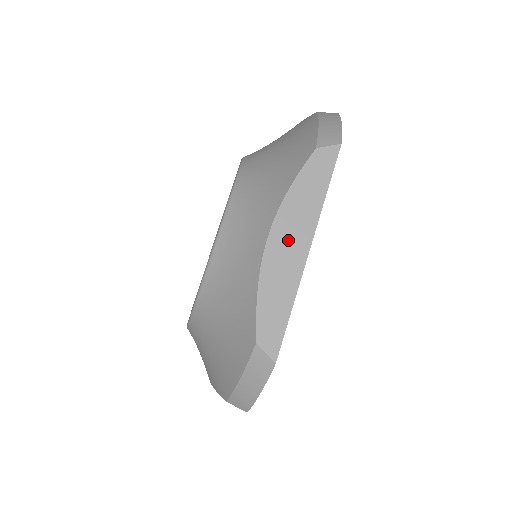
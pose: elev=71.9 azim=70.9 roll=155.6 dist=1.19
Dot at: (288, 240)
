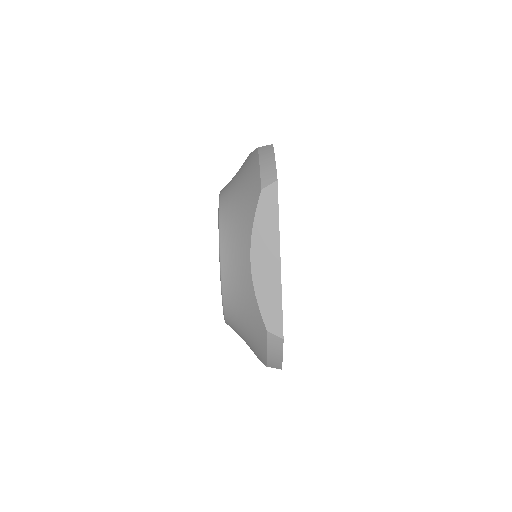
Dot at: (264, 259)
